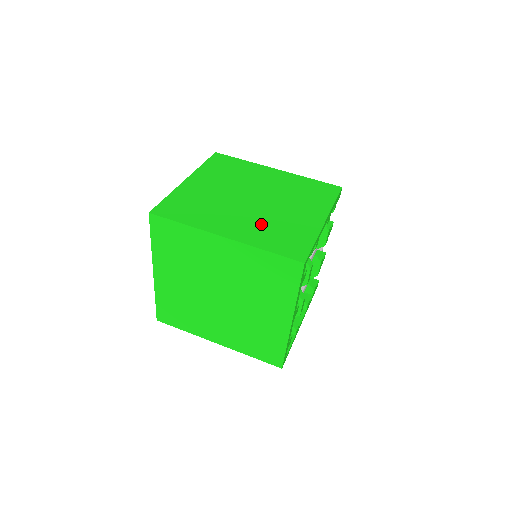
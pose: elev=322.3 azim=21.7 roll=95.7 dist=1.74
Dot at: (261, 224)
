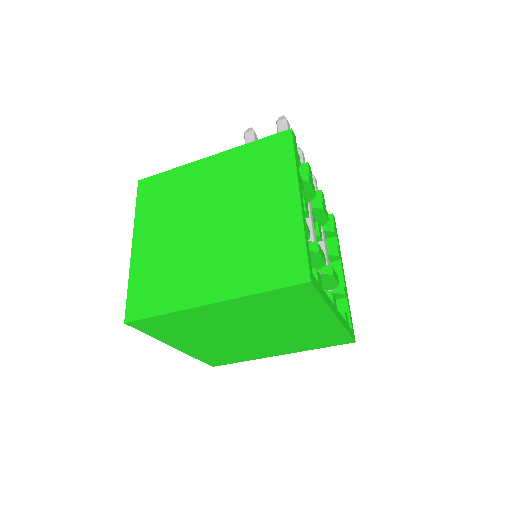
Dot at: (237, 256)
